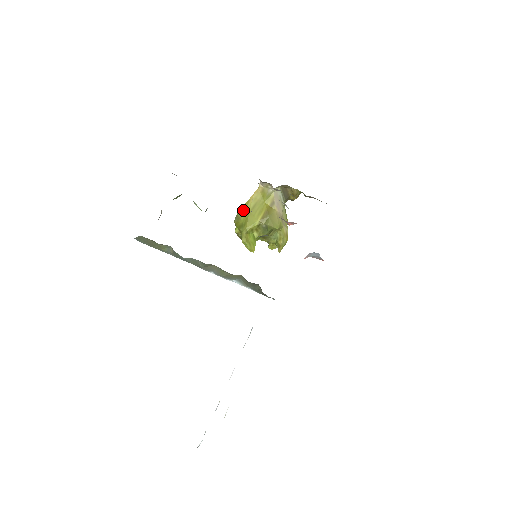
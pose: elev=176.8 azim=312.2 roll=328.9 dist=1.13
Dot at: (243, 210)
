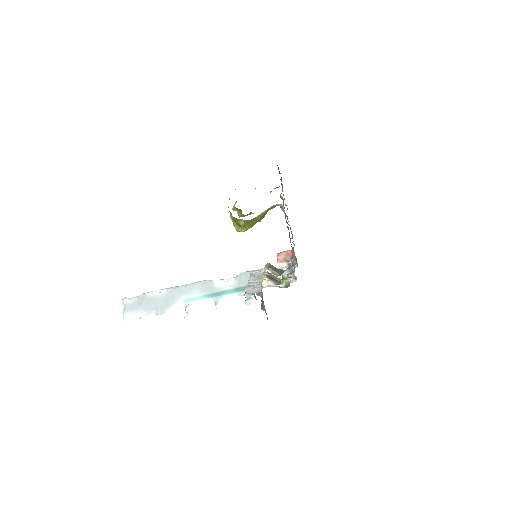
Dot at: (258, 217)
